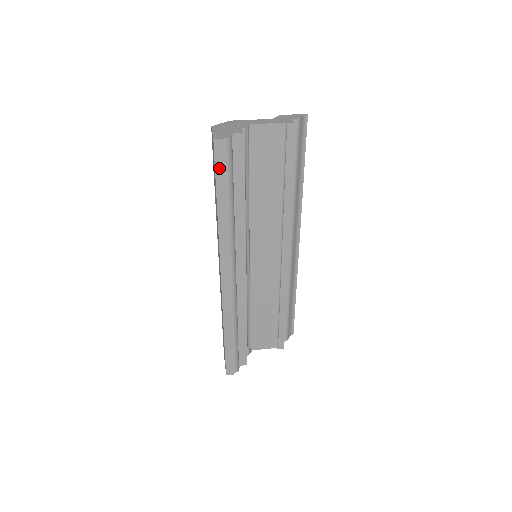
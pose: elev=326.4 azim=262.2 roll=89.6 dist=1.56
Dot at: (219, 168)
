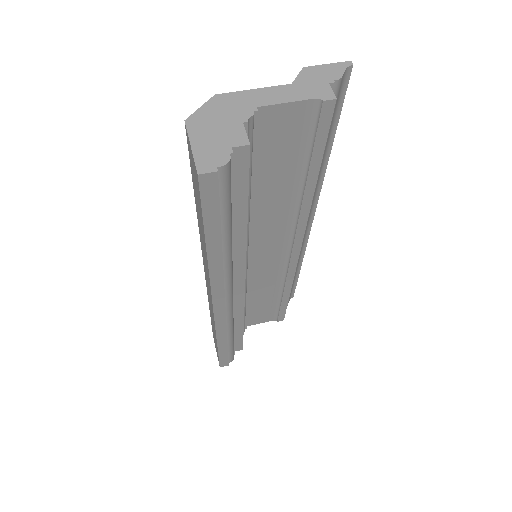
Dot at: (209, 208)
